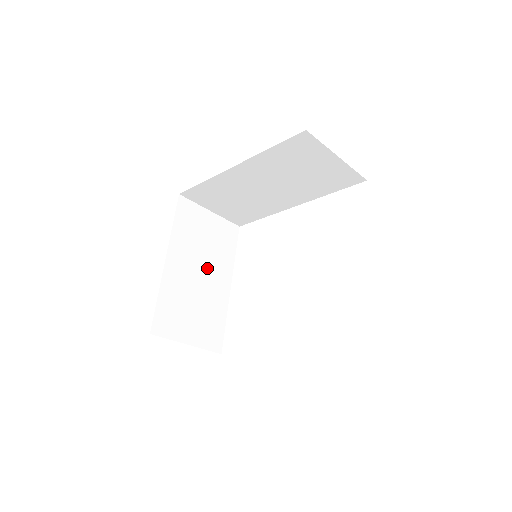
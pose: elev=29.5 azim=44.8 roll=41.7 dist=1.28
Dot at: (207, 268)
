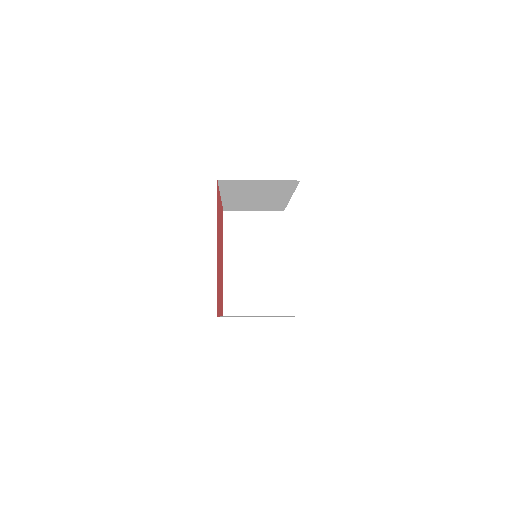
Dot at: (259, 256)
